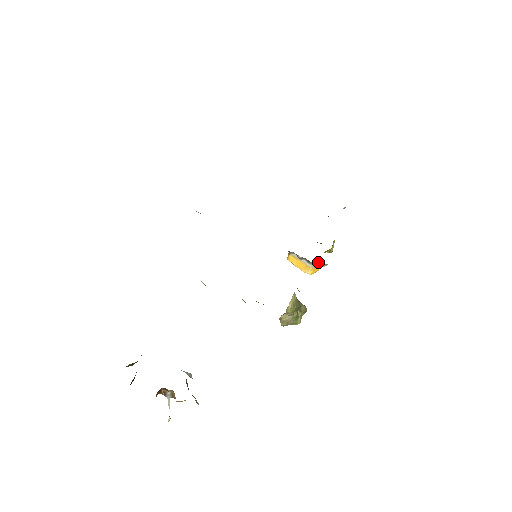
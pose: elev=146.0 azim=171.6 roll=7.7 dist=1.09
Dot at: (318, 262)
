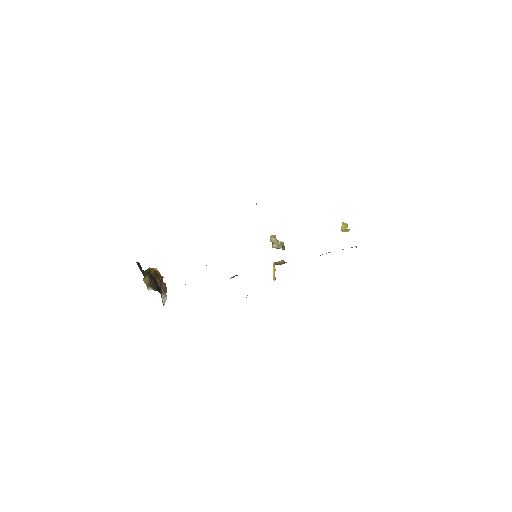
Dot at: occluded
